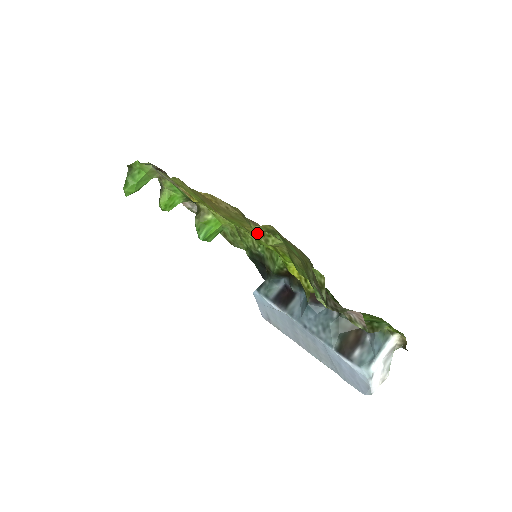
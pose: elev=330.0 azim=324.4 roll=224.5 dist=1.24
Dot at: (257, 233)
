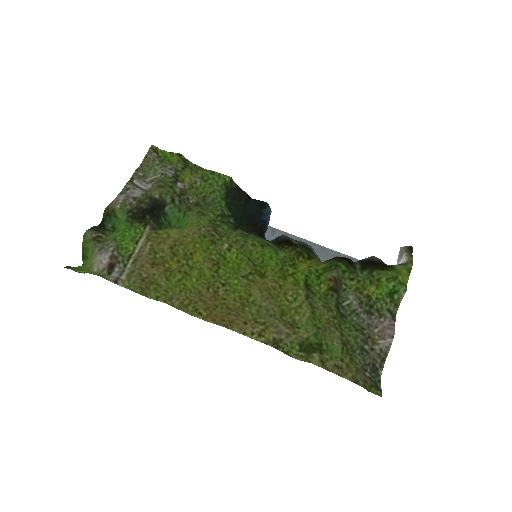
Dot at: (281, 318)
